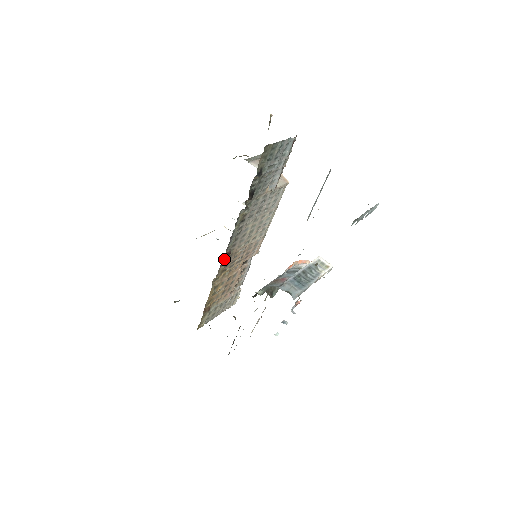
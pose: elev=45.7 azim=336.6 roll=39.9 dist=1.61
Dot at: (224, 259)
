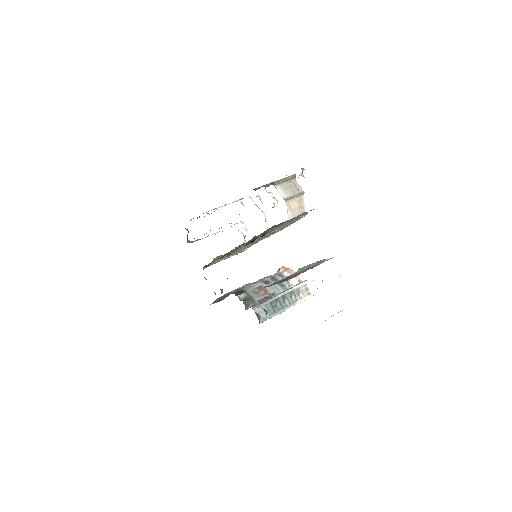
Dot at: (224, 255)
